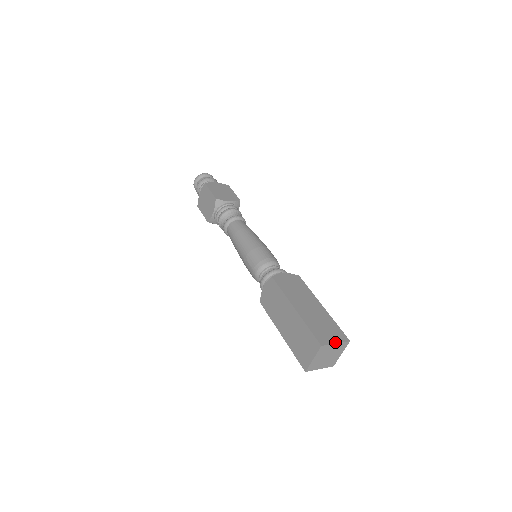
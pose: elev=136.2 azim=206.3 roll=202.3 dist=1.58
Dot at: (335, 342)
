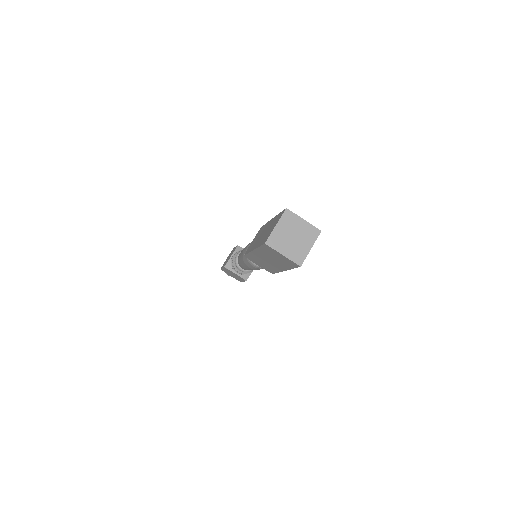
Dot at: (303, 219)
